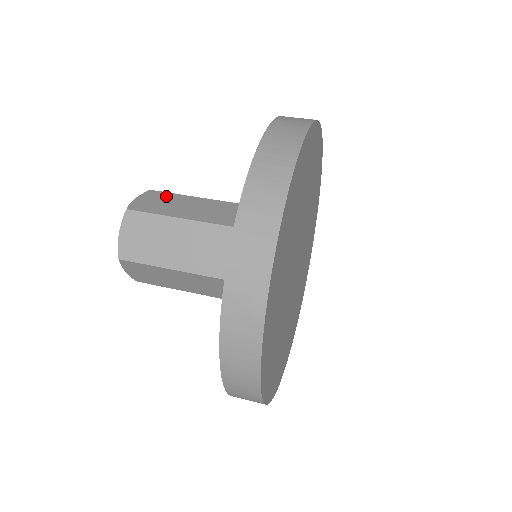
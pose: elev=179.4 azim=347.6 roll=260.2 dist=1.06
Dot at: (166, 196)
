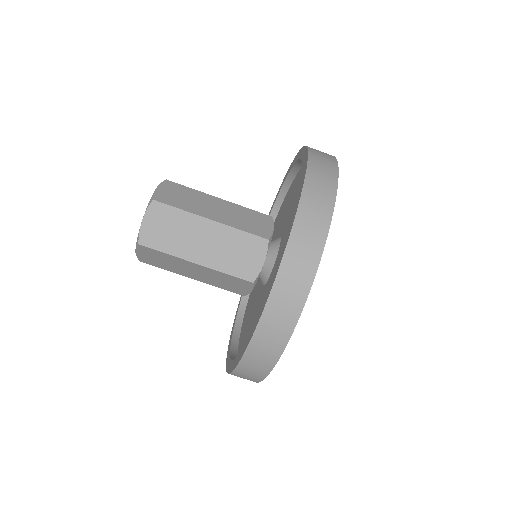
Dot at: occluded
